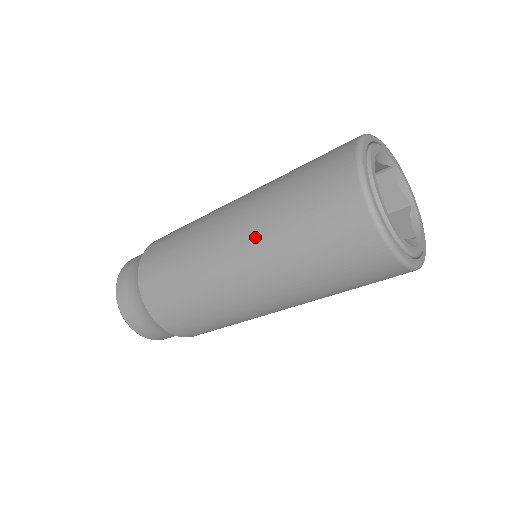
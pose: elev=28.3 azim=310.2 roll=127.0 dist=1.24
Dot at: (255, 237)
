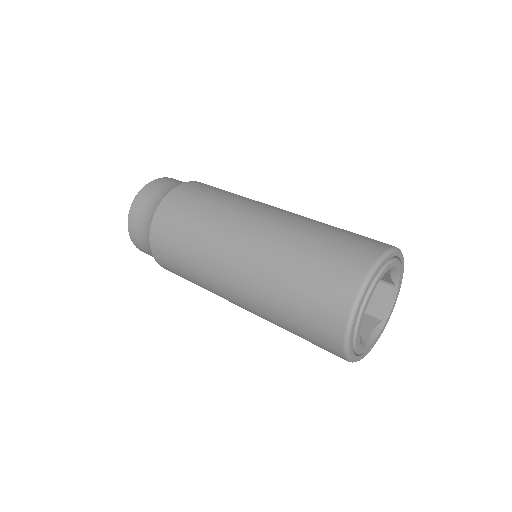
Dot at: (255, 298)
